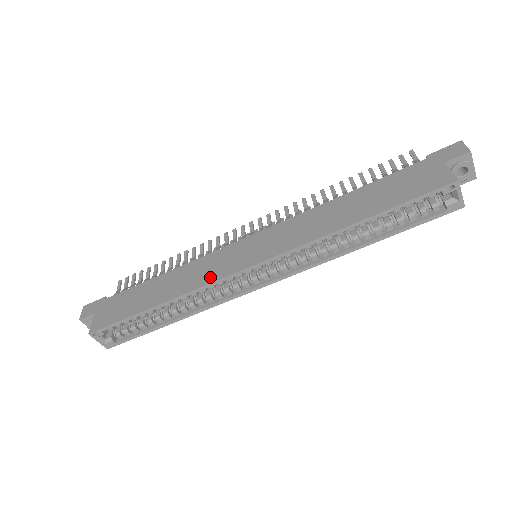
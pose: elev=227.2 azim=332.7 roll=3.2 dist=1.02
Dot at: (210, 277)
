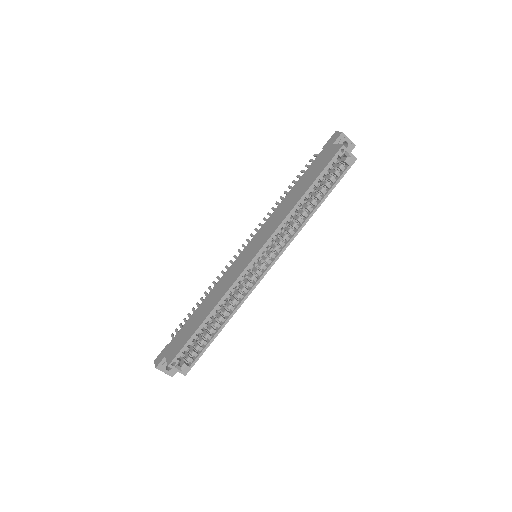
Dot at: (233, 279)
